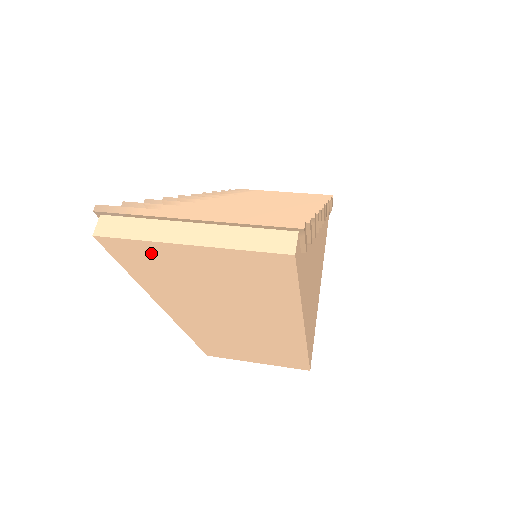
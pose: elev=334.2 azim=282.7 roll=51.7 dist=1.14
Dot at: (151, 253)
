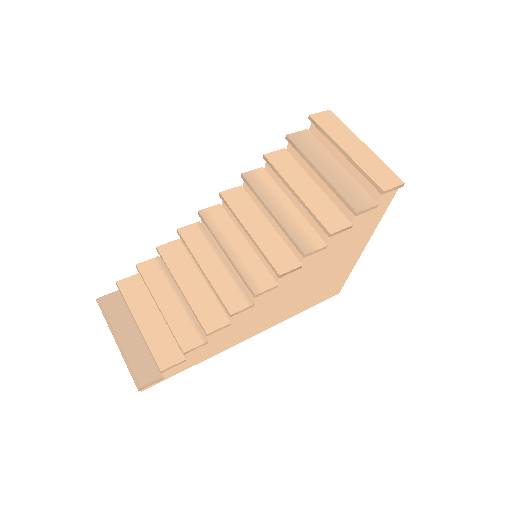
Dot at: occluded
